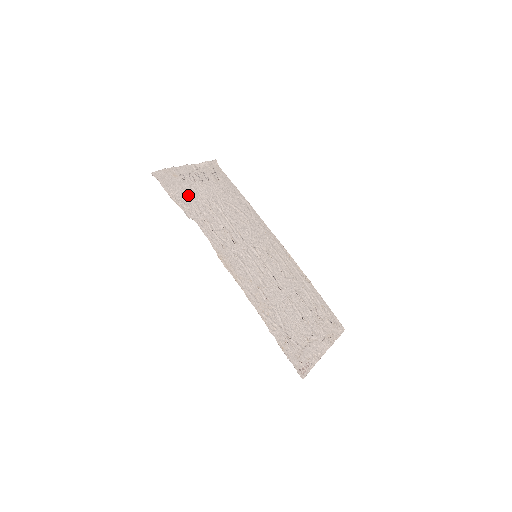
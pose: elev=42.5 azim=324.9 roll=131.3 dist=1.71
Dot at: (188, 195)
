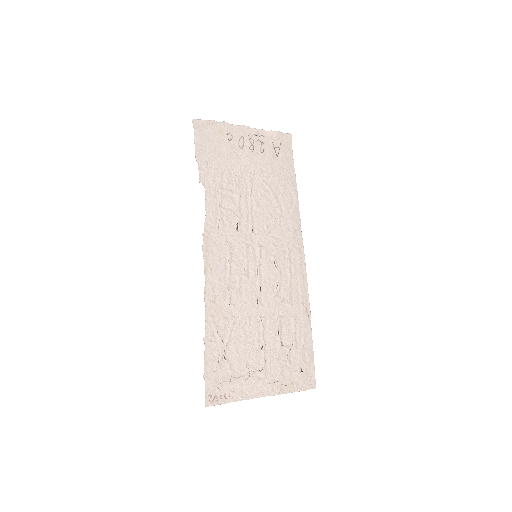
Dot at: (220, 158)
